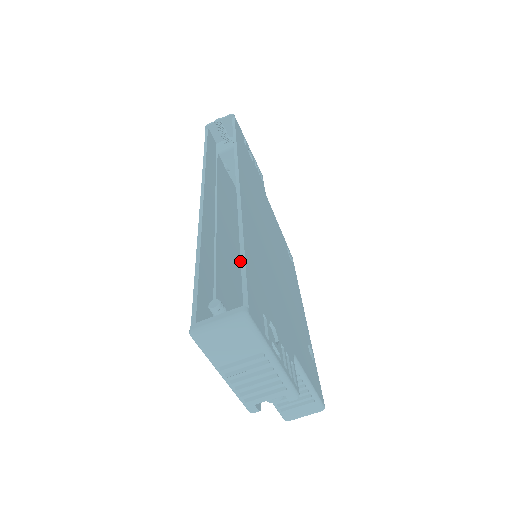
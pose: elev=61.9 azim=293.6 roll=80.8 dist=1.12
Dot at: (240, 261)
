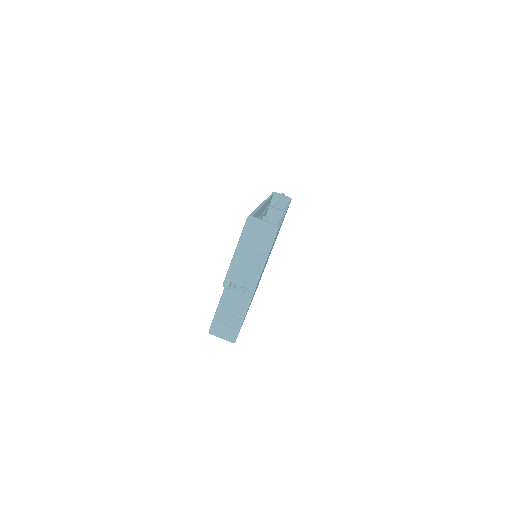
Dot at: occluded
